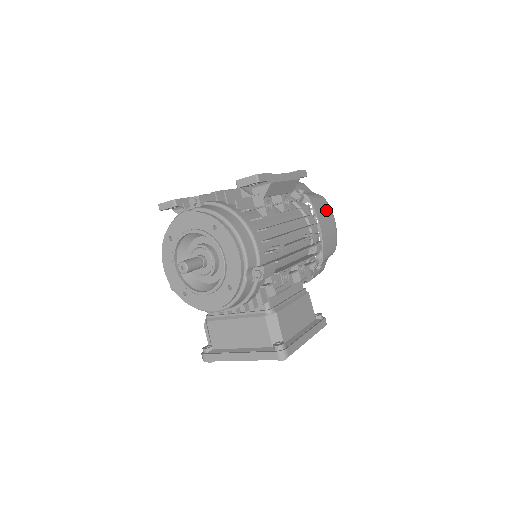
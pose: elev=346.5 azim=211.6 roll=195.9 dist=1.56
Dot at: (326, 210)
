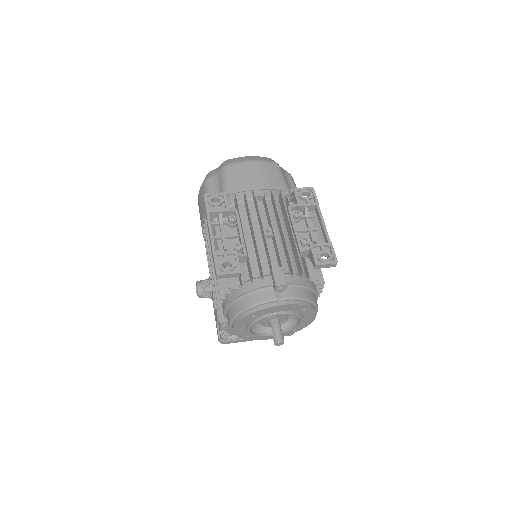
Dot at: occluded
